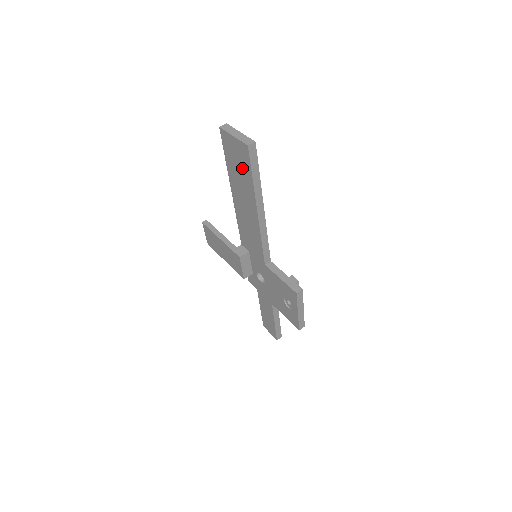
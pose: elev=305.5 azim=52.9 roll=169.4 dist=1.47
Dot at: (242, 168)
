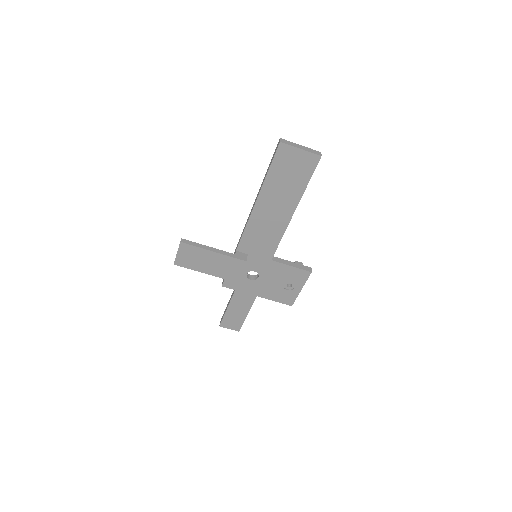
Dot at: (296, 176)
